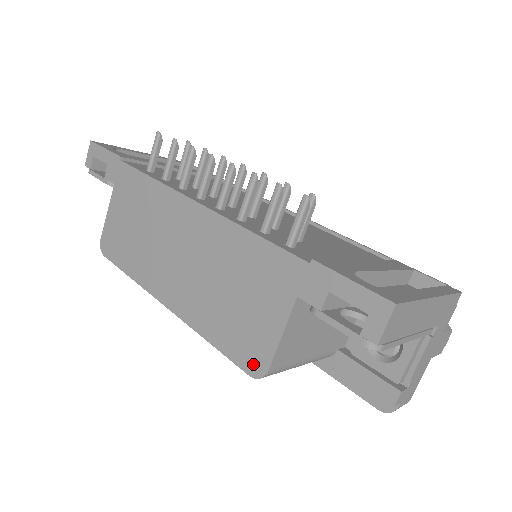
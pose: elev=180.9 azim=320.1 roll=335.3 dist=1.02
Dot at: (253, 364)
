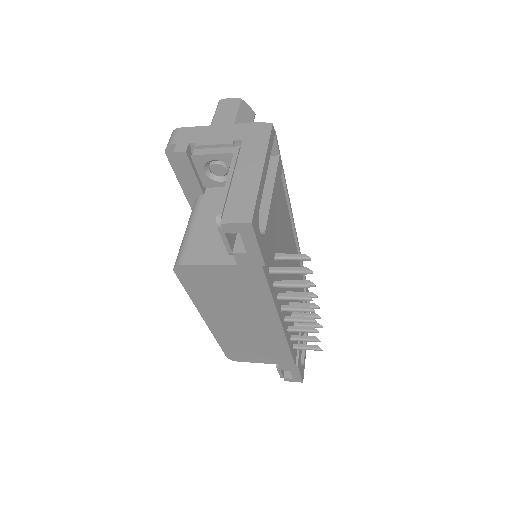
Dot at: (233, 358)
